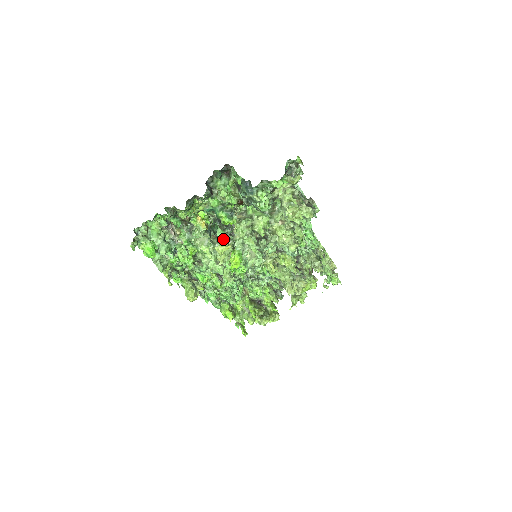
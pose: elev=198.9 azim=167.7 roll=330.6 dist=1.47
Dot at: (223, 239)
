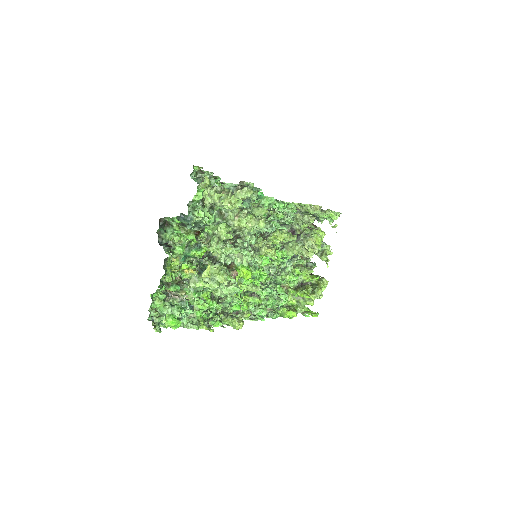
Dot at: occluded
